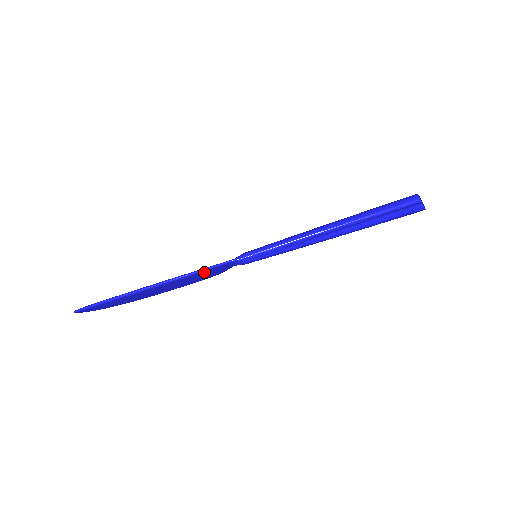
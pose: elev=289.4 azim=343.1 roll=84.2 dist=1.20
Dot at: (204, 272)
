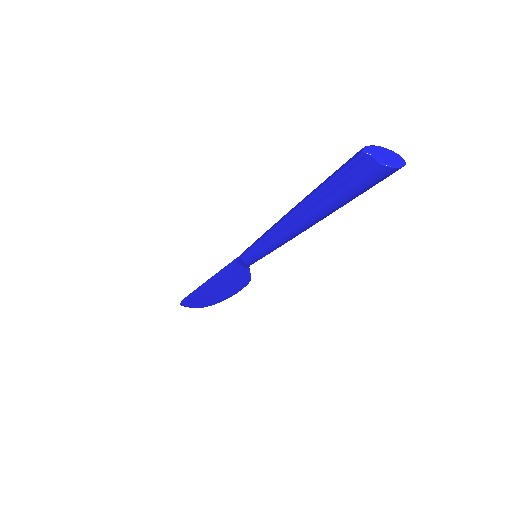
Dot at: (227, 272)
